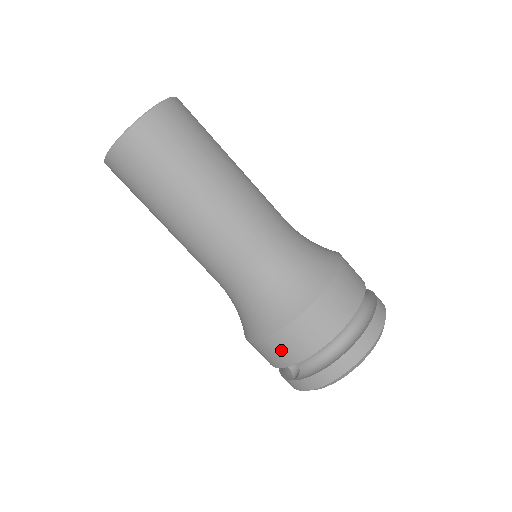
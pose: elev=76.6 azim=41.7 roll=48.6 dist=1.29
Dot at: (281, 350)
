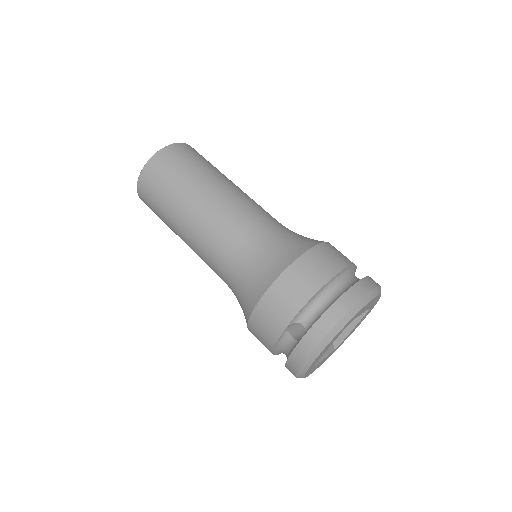
Dot at: (284, 298)
